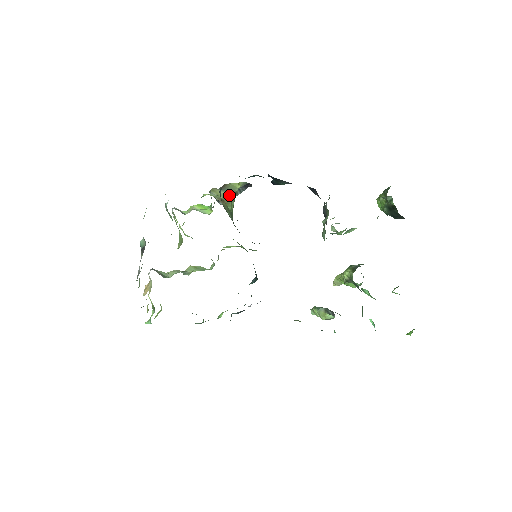
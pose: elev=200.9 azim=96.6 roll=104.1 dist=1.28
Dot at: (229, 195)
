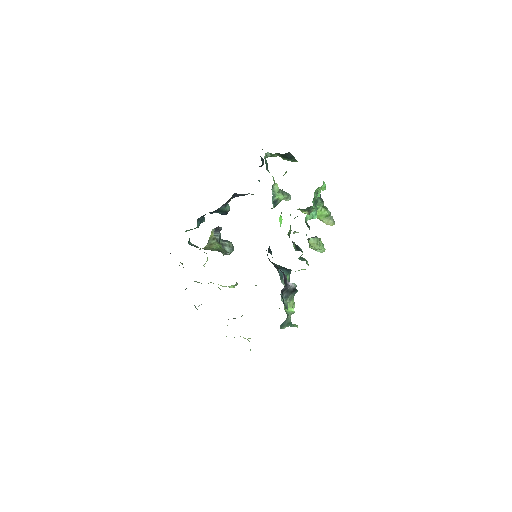
Dot at: (211, 243)
